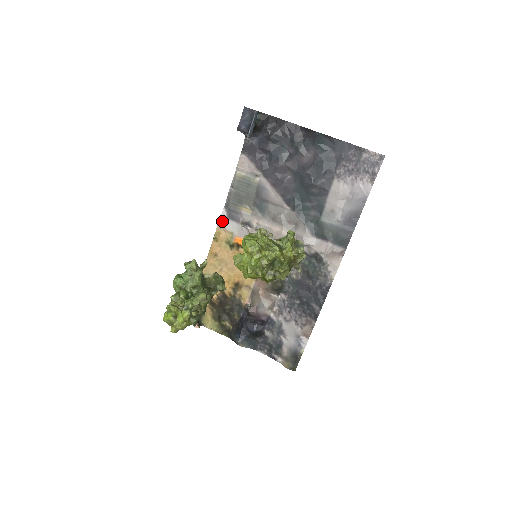
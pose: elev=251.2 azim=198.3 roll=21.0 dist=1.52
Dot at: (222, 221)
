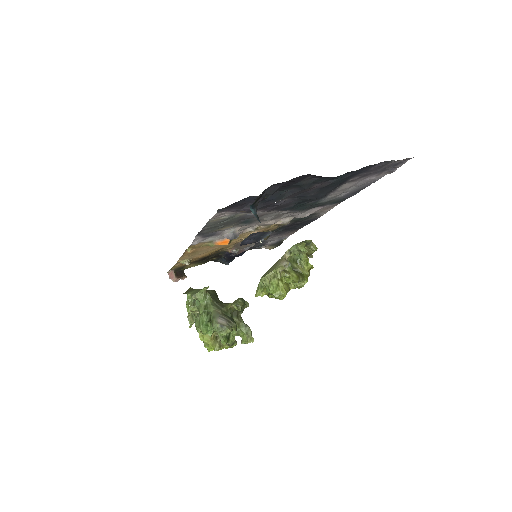
Dot at: (196, 242)
